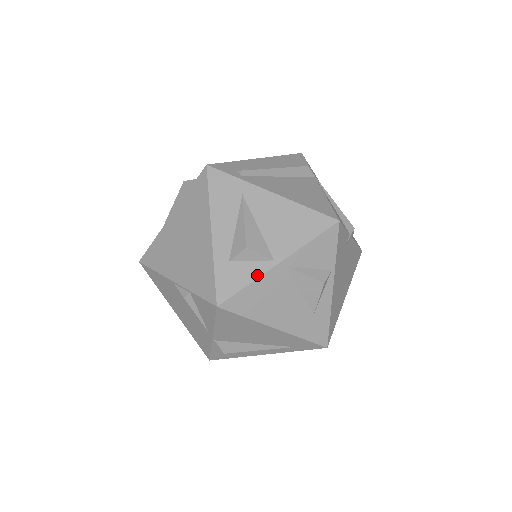
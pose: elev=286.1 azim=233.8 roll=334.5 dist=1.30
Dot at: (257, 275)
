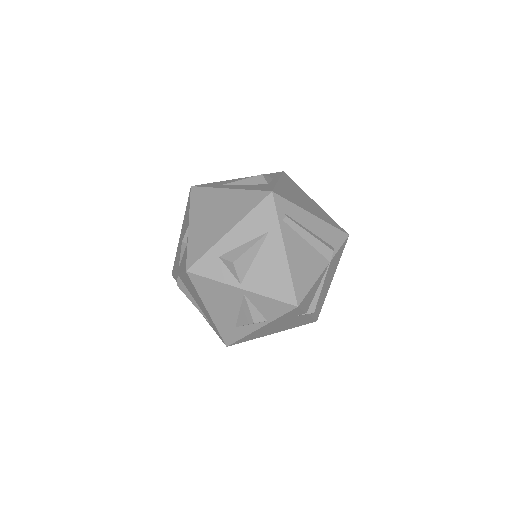
Dot at: (223, 281)
